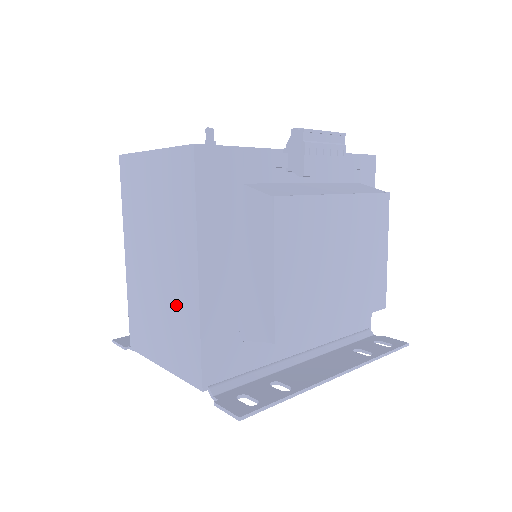
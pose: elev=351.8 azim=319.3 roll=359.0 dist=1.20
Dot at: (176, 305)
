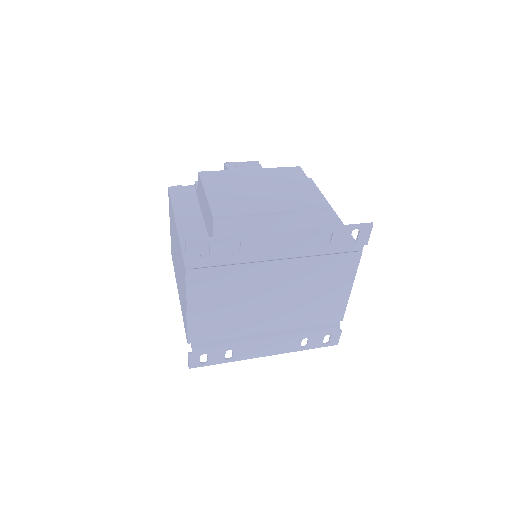
Dot at: (179, 259)
